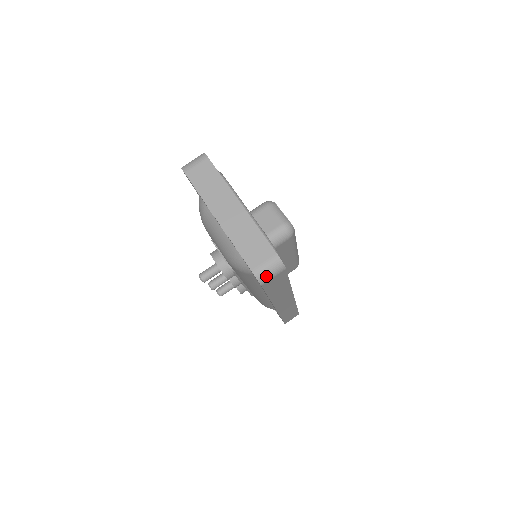
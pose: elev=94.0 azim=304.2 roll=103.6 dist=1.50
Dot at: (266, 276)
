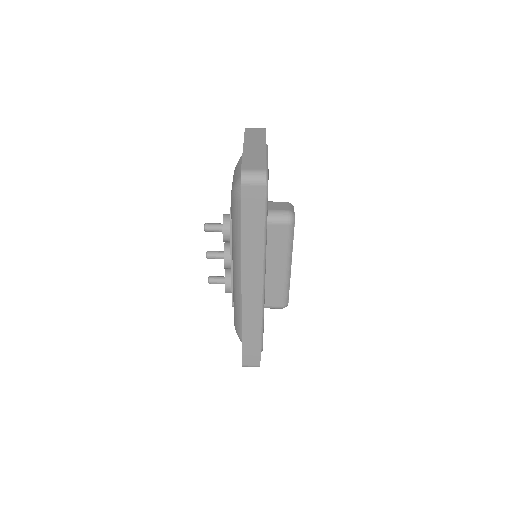
Dot at: (248, 178)
